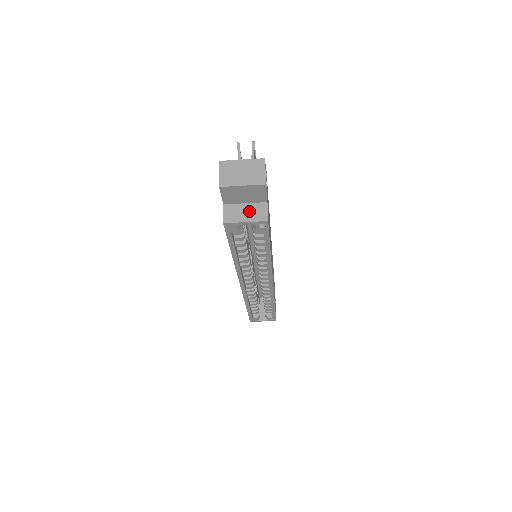
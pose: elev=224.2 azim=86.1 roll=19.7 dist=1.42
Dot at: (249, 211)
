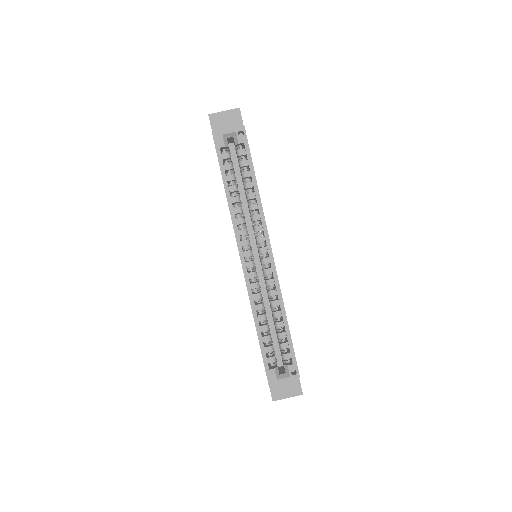
Dot at: occluded
